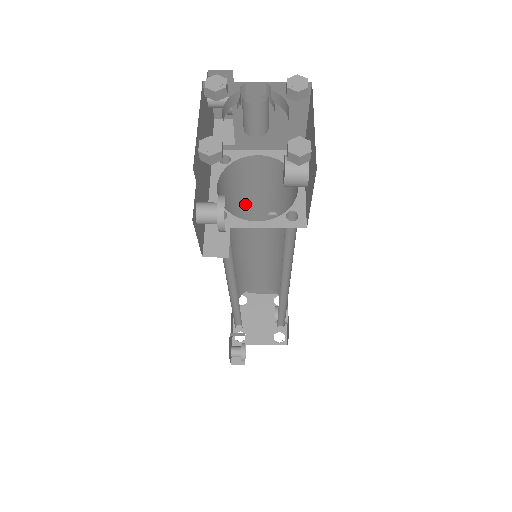
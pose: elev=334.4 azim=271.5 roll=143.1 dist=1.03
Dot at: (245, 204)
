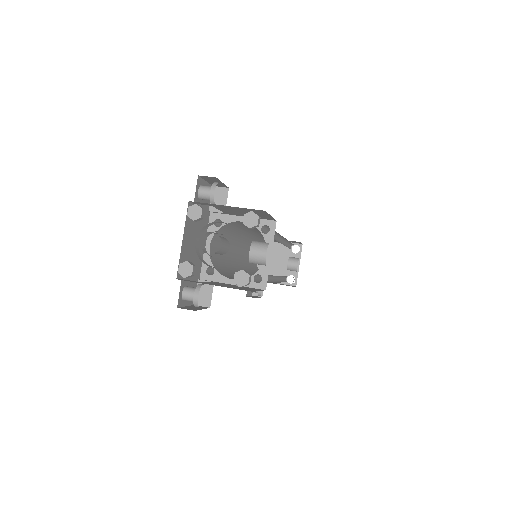
Dot at: (244, 229)
